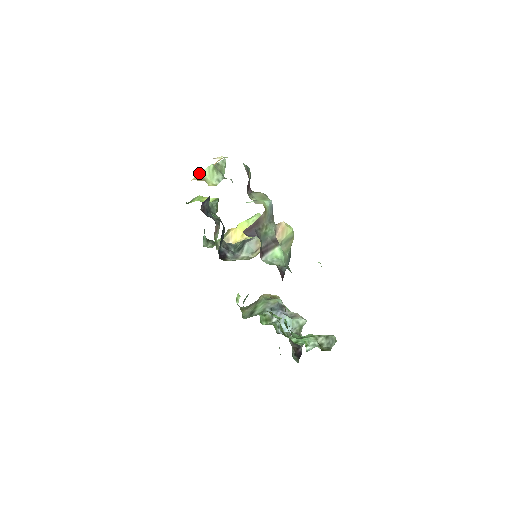
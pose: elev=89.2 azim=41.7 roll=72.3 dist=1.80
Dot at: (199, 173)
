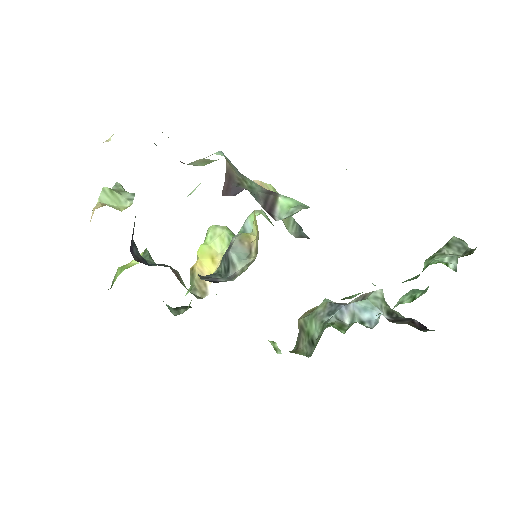
Dot at: occluded
